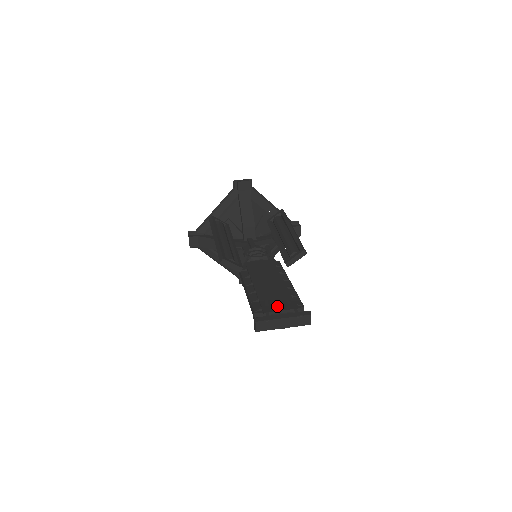
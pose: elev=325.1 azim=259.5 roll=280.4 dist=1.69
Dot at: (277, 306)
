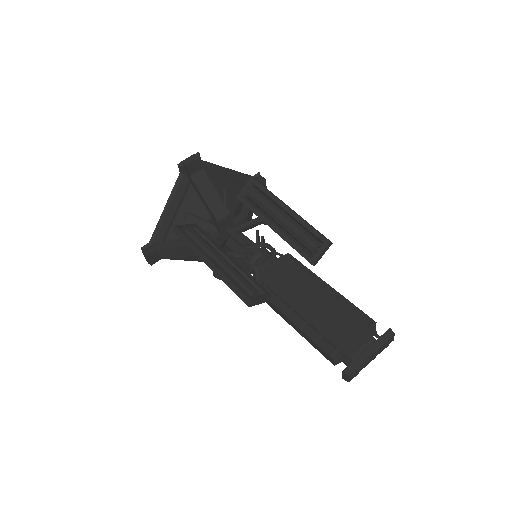
Dot at: (353, 339)
